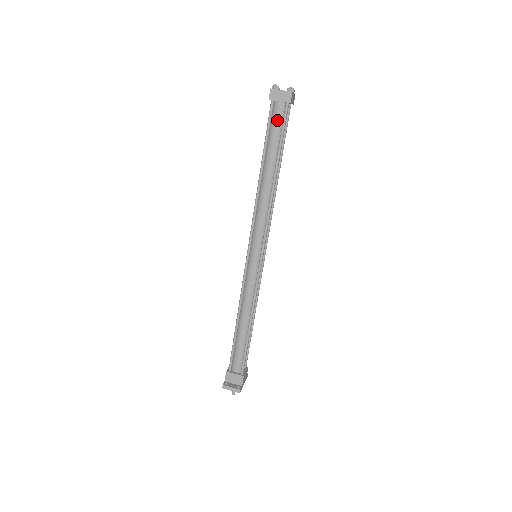
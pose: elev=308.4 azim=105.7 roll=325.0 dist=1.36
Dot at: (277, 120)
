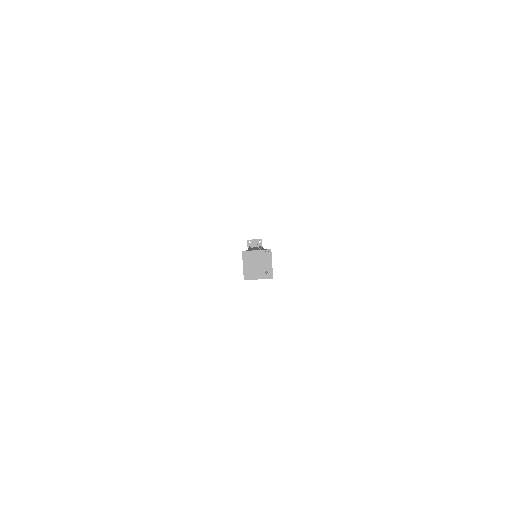
Dot at: occluded
